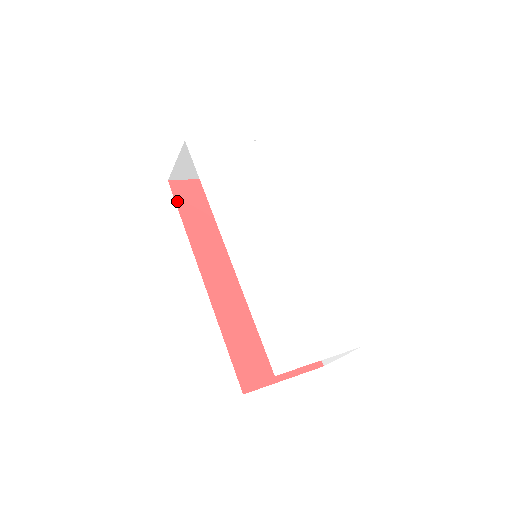
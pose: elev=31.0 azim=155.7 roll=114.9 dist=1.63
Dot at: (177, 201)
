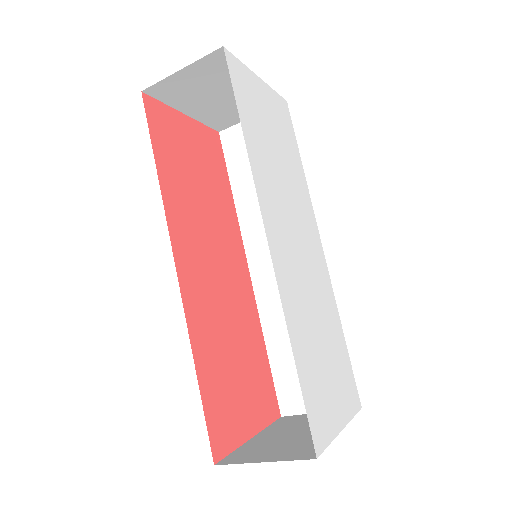
Dot at: (151, 130)
